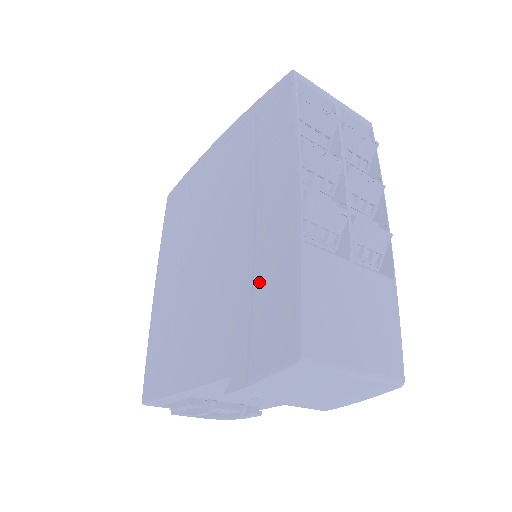
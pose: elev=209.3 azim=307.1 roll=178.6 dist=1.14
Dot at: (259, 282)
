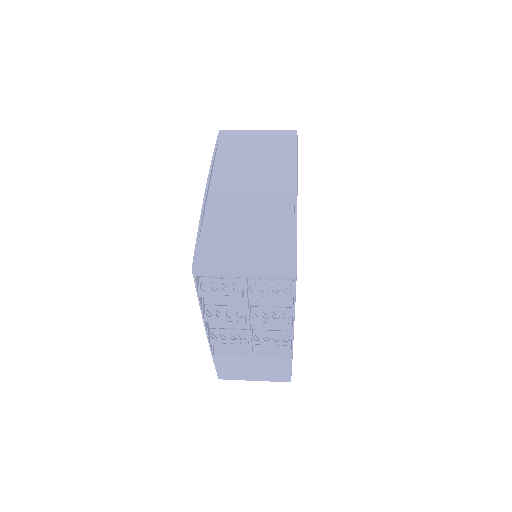
Dot at: occluded
